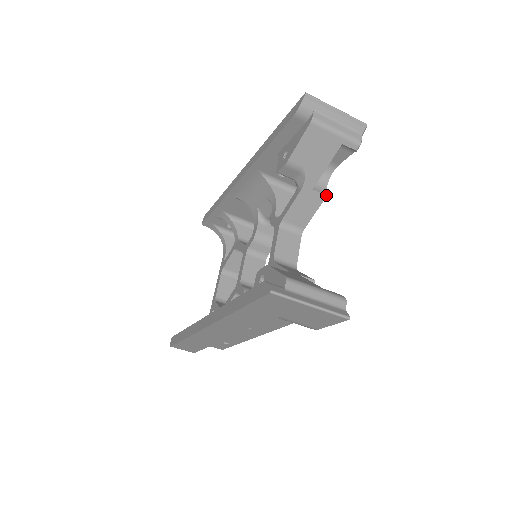
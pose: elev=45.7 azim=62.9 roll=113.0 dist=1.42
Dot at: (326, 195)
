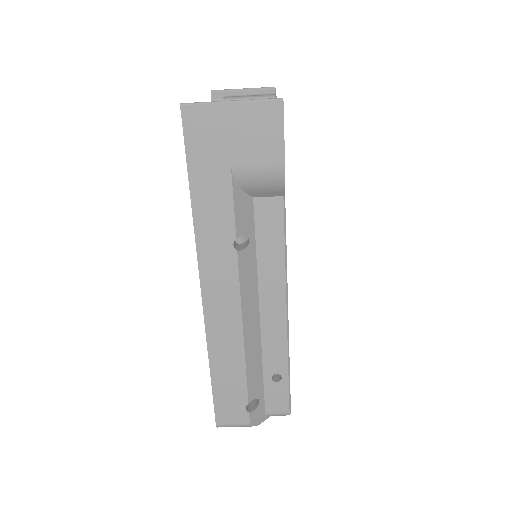
Dot at: occluded
